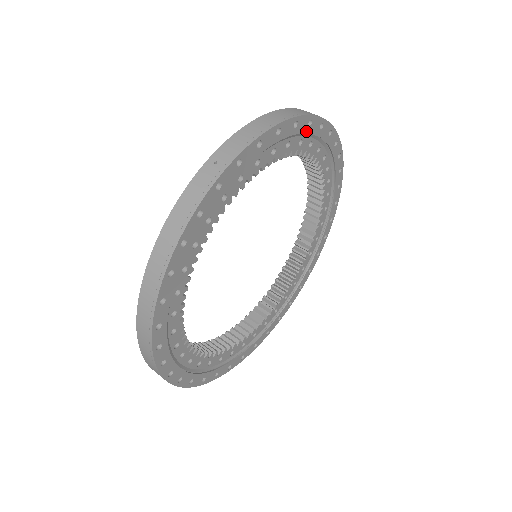
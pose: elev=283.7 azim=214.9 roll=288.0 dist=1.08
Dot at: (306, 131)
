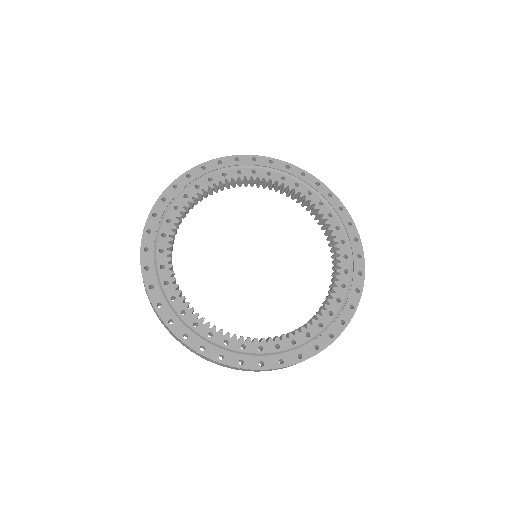
Dot at: (314, 187)
